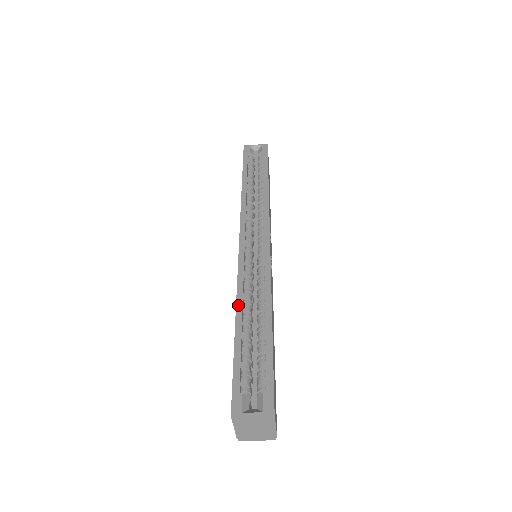
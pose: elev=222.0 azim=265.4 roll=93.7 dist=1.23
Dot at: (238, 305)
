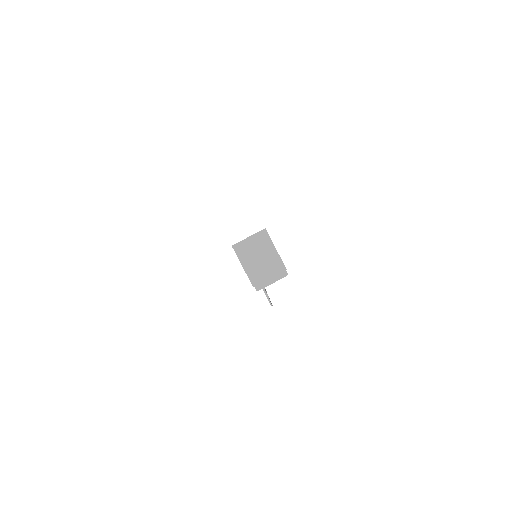
Dot at: occluded
